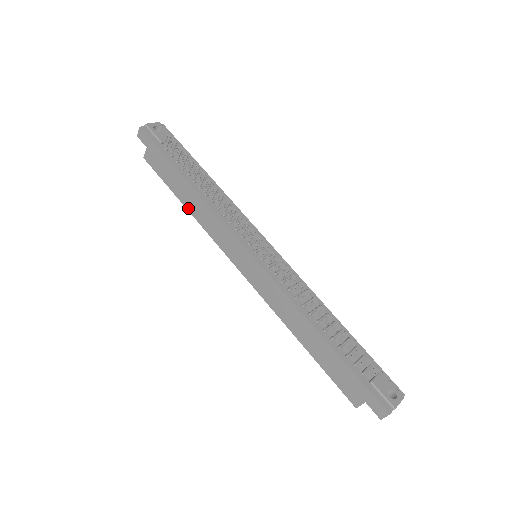
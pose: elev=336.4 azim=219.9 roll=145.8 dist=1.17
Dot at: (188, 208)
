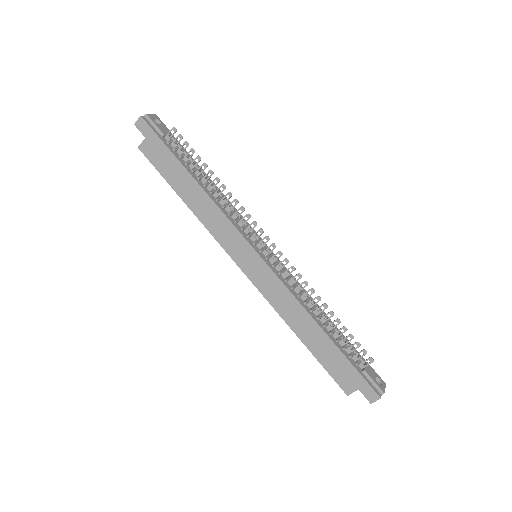
Dot at: (188, 204)
